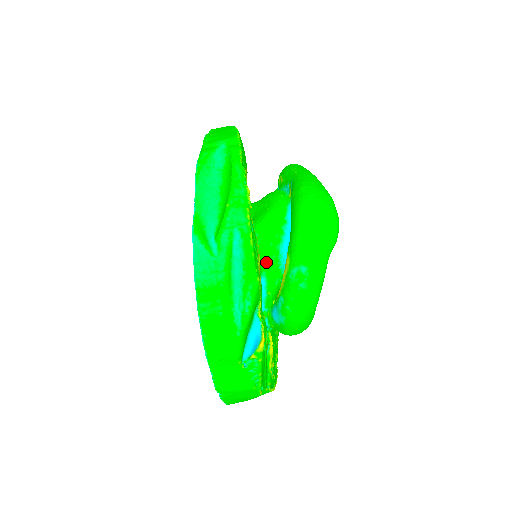
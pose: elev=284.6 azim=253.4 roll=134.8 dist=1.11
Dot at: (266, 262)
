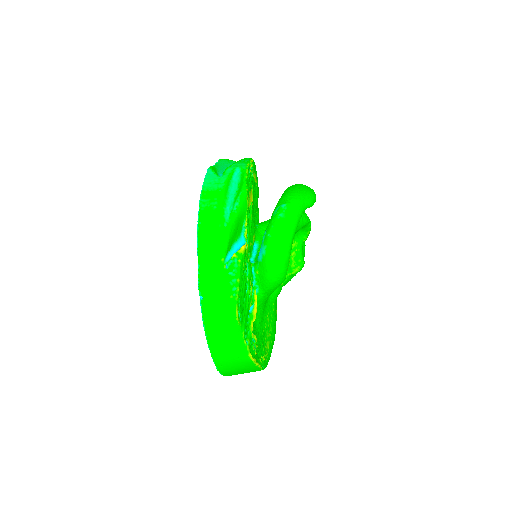
Dot at: (261, 237)
